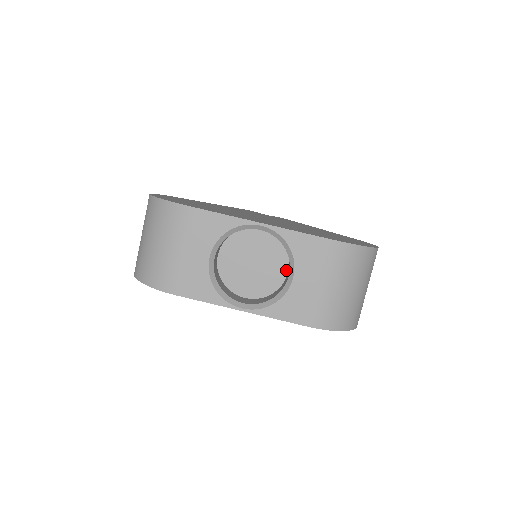
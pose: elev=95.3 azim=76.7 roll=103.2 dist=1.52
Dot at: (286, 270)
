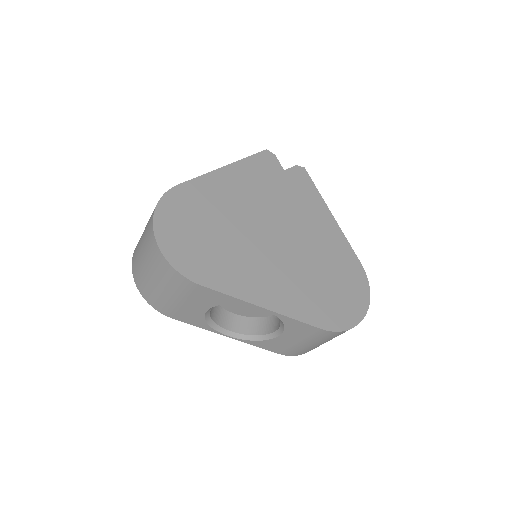
Dot at: occluded
